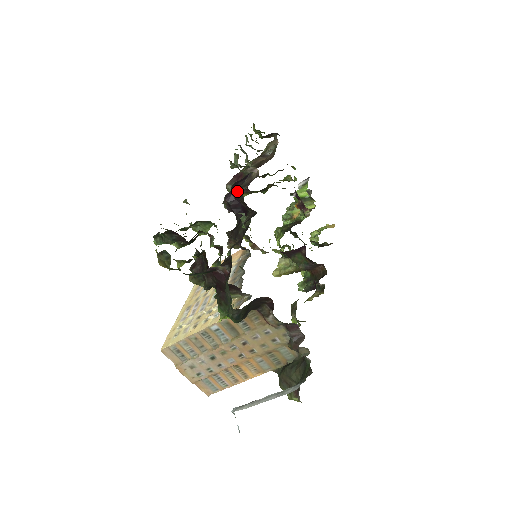
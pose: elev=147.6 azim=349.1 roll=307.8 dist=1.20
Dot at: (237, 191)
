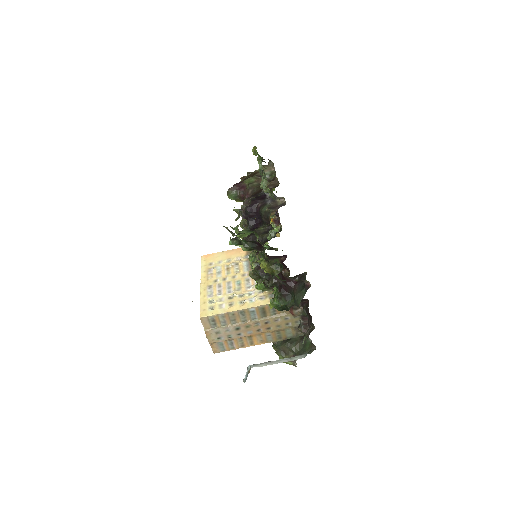
Dot at: (257, 206)
